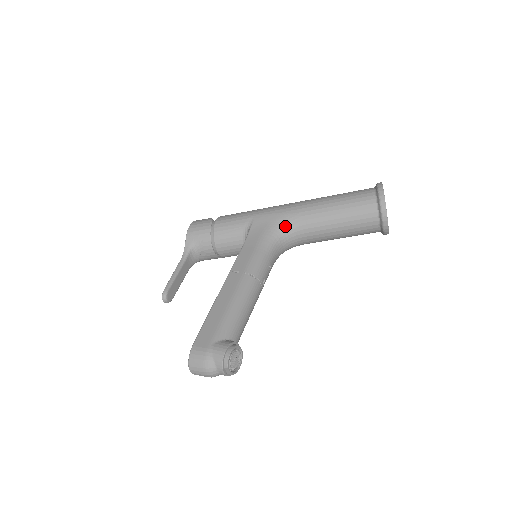
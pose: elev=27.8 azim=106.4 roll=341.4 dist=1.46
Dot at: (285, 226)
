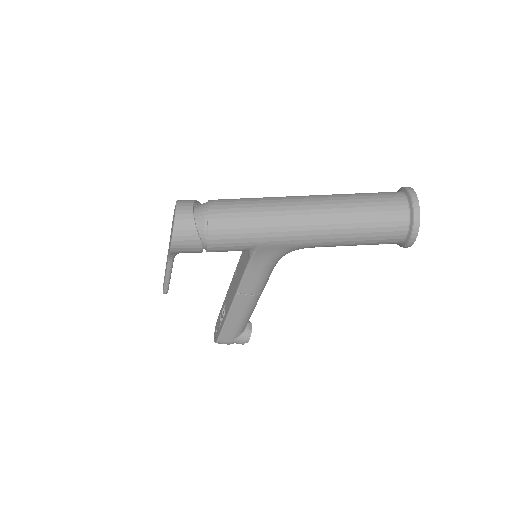
Dot at: occluded
